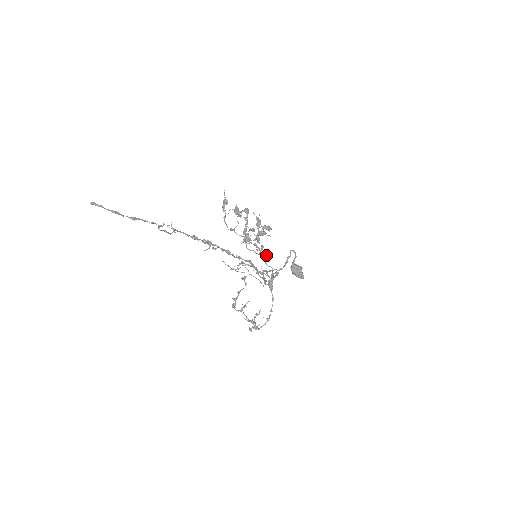
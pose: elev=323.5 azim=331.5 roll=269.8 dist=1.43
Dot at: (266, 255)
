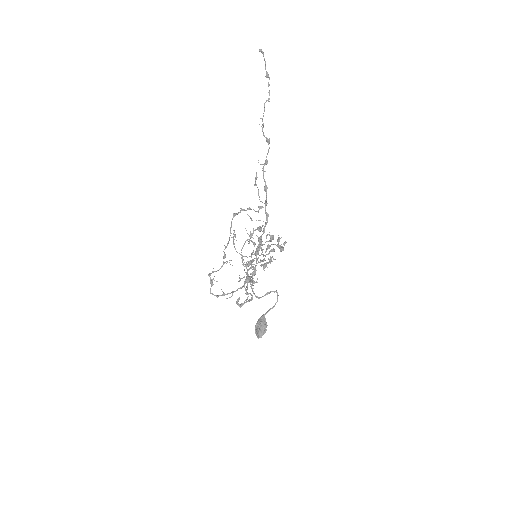
Dot at: (253, 285)
